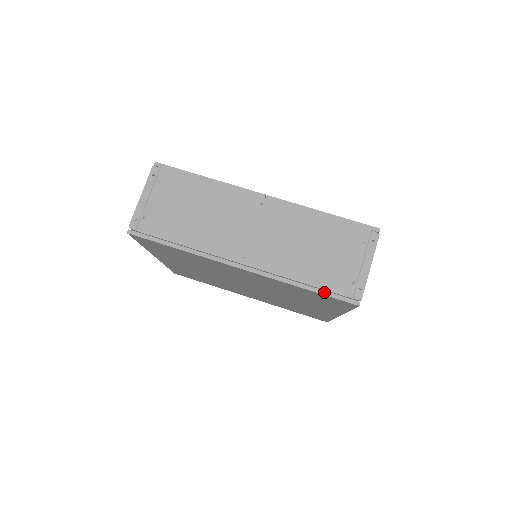
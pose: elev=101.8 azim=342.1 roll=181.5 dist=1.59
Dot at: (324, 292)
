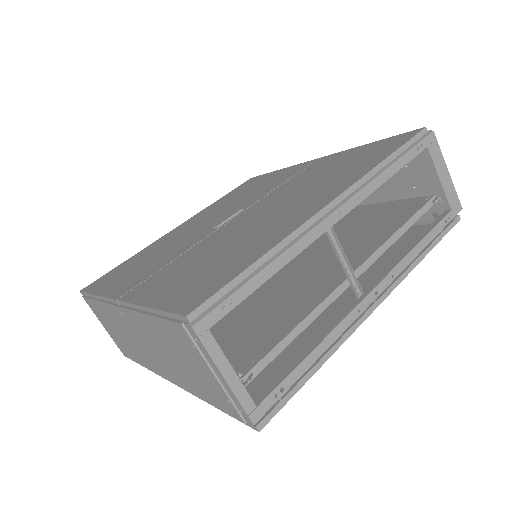
Dot at: occluded
